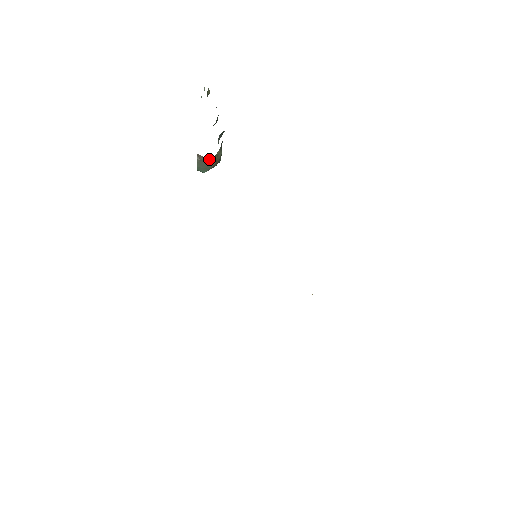
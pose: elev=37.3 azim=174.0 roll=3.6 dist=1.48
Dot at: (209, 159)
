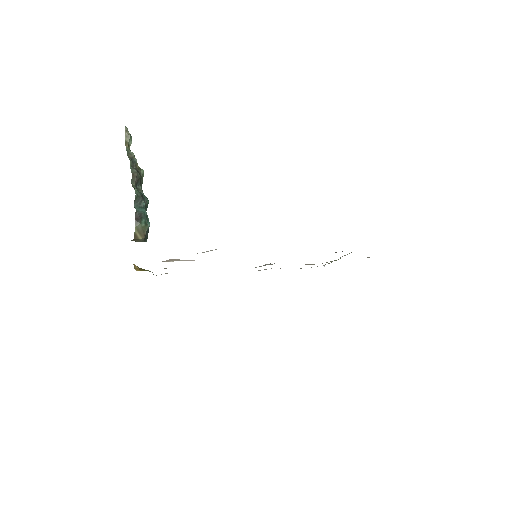
Dot at: (133, 240)
